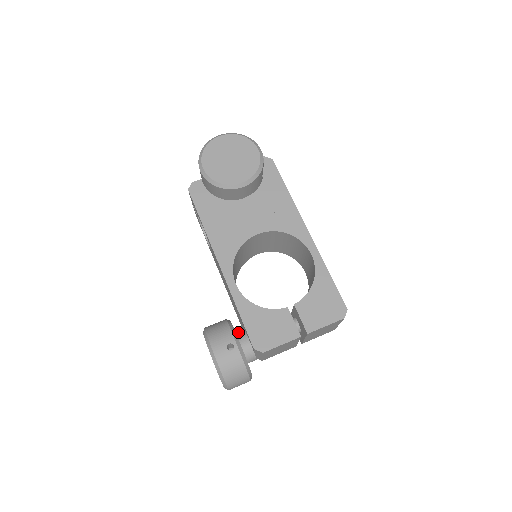
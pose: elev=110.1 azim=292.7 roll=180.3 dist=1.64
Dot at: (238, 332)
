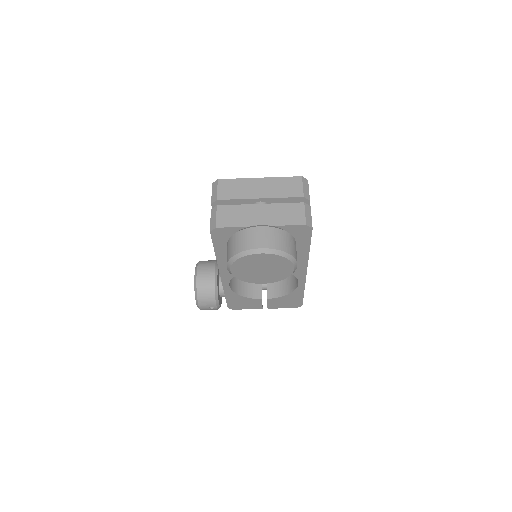
Dot at: (221, 285)
